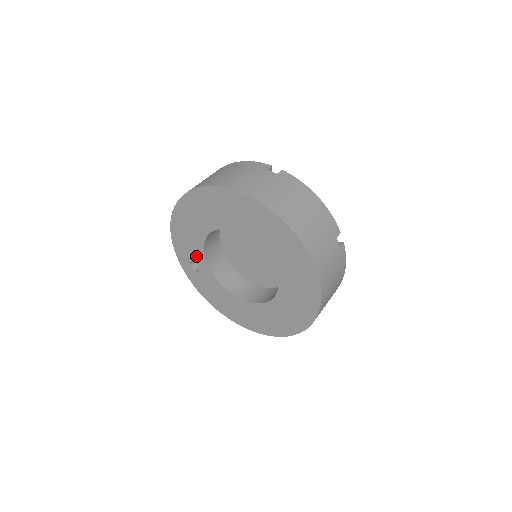
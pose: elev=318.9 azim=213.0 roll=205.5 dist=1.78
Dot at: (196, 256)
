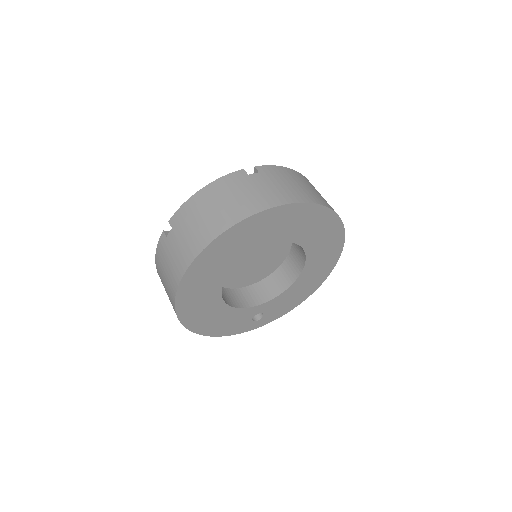
Dot at: (247, 315)
